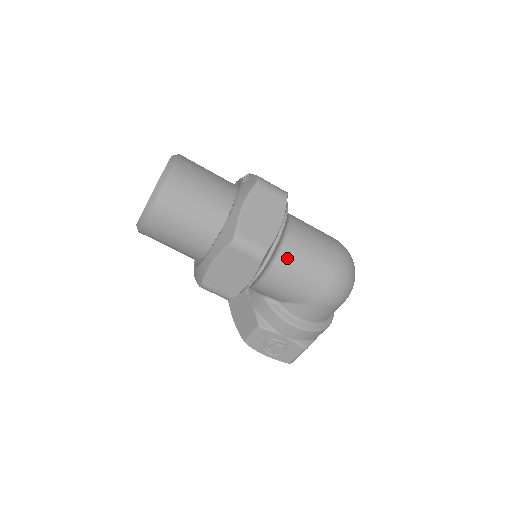
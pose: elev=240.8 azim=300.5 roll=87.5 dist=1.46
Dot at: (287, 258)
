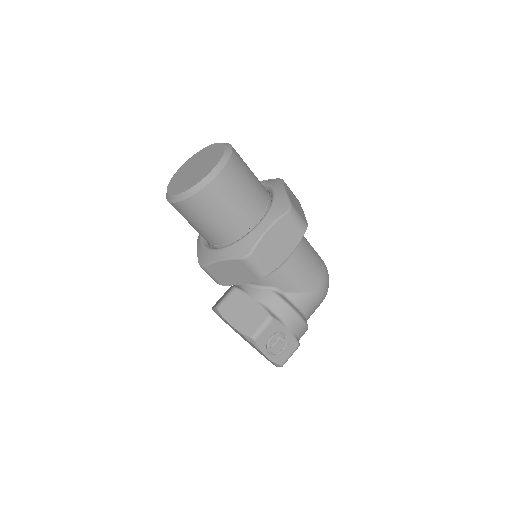
Dot at: (303, 245)
